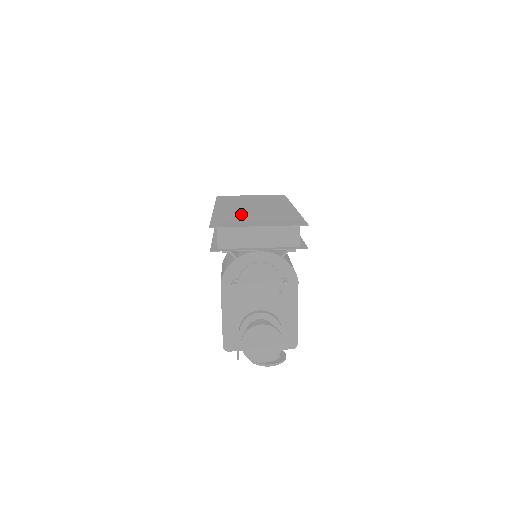
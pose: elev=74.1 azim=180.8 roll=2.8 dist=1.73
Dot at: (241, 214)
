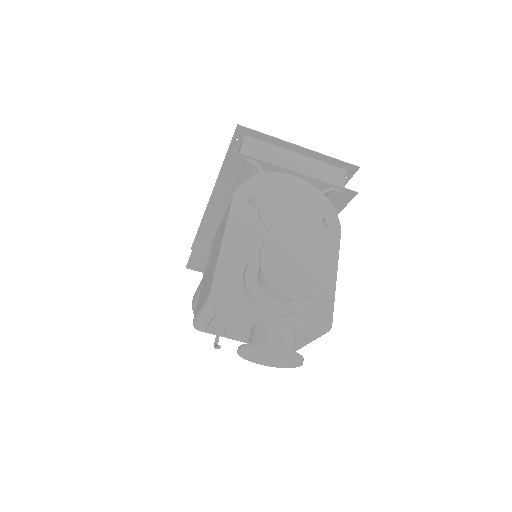
Dot at: occluded
